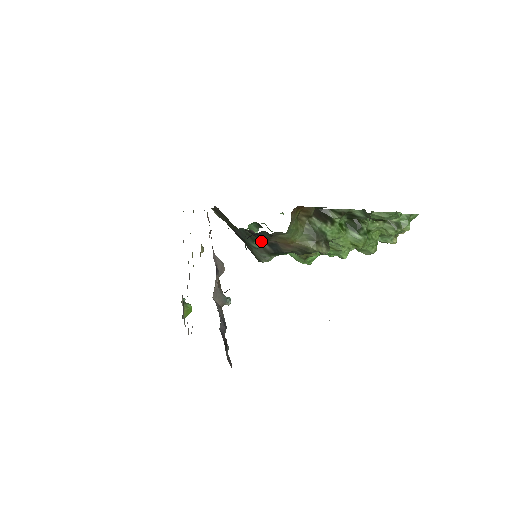
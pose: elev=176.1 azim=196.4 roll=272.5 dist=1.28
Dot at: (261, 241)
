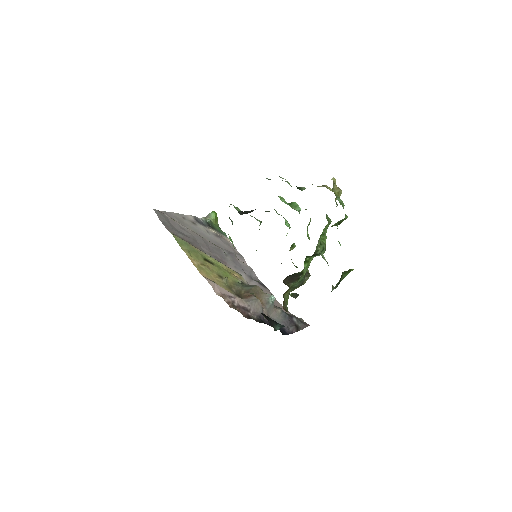
Dot at: occluded
